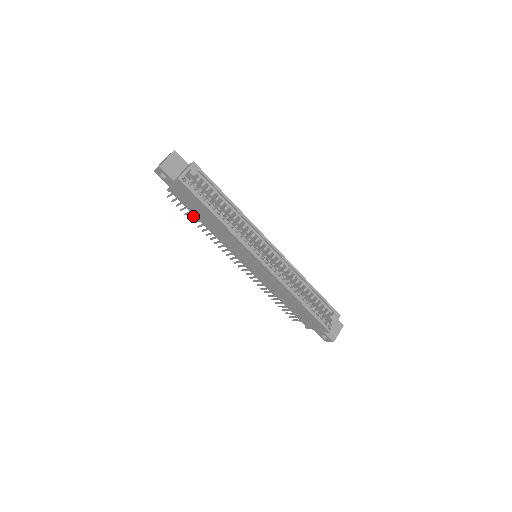
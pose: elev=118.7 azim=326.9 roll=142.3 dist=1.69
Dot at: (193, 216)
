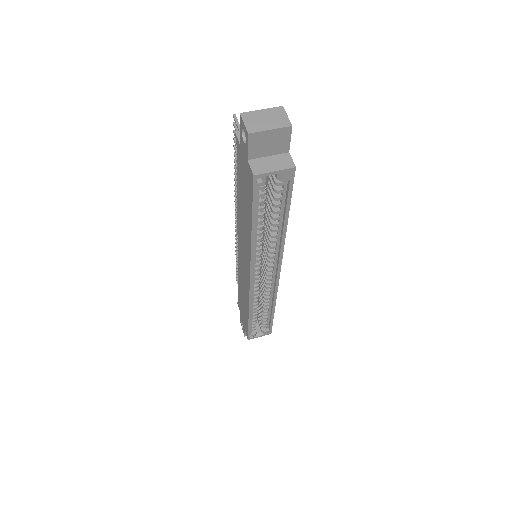
Dot at: occluded
